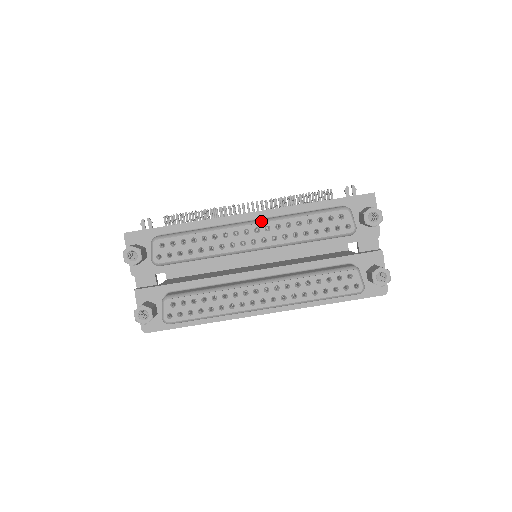
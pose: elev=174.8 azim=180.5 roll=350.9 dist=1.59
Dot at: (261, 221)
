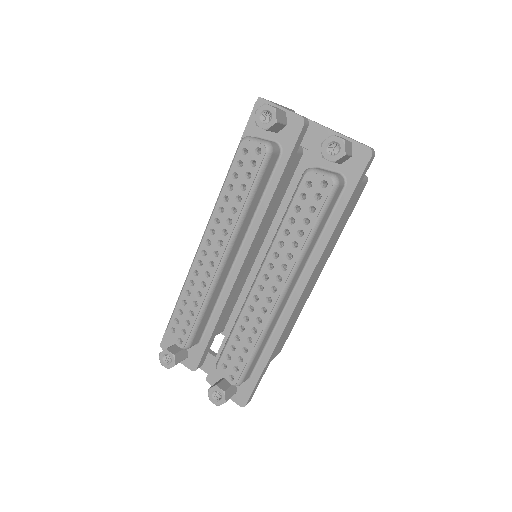
Dot at: (204, 232)
